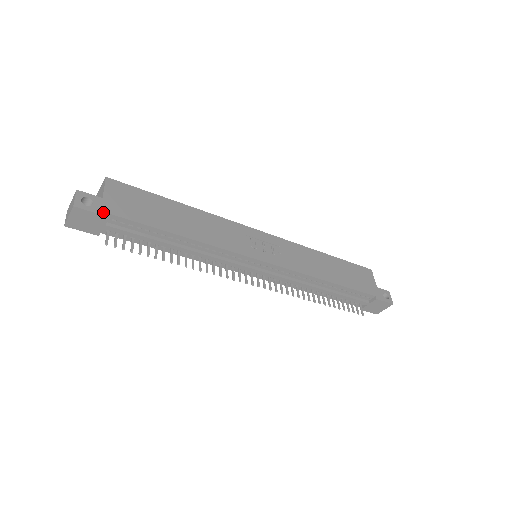
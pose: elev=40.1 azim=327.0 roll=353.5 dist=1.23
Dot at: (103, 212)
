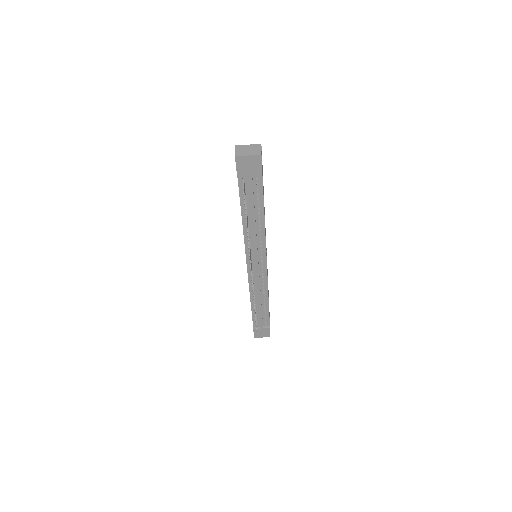
Dot at: occluded
